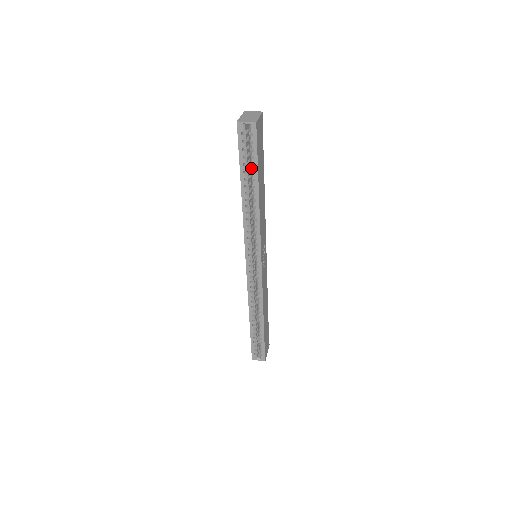
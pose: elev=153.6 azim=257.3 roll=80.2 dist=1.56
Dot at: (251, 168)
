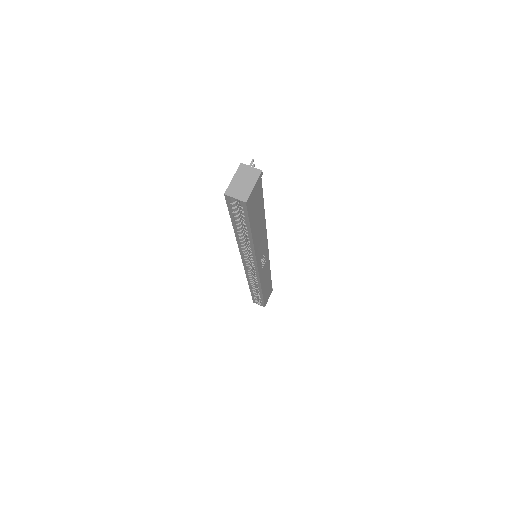
Dot at: occluded
